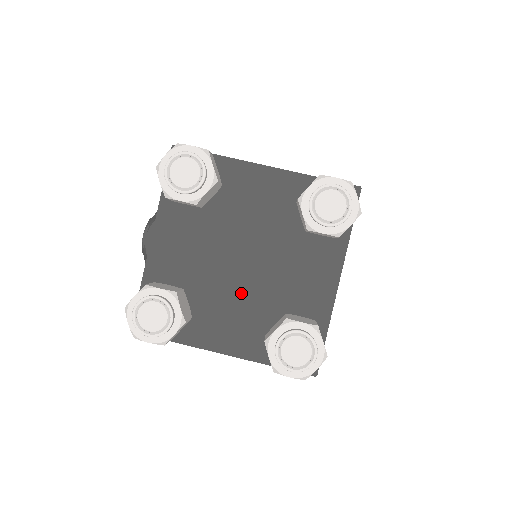
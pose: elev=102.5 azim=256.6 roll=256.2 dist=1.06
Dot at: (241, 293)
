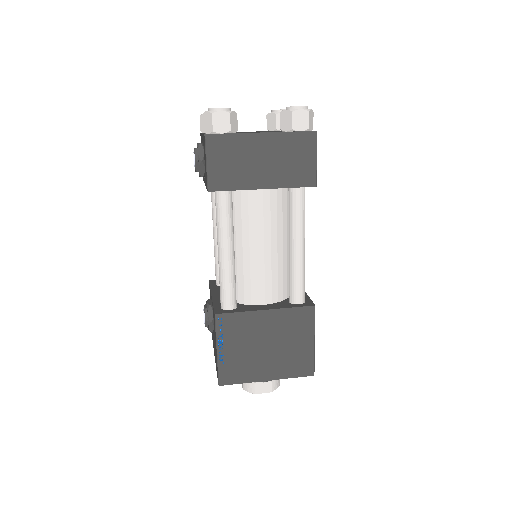
Dot at: occluded
